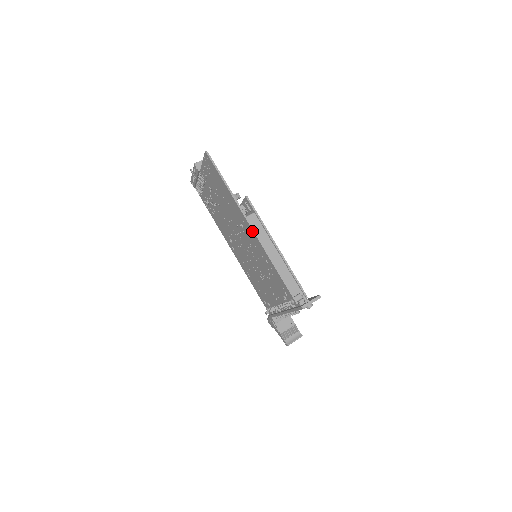
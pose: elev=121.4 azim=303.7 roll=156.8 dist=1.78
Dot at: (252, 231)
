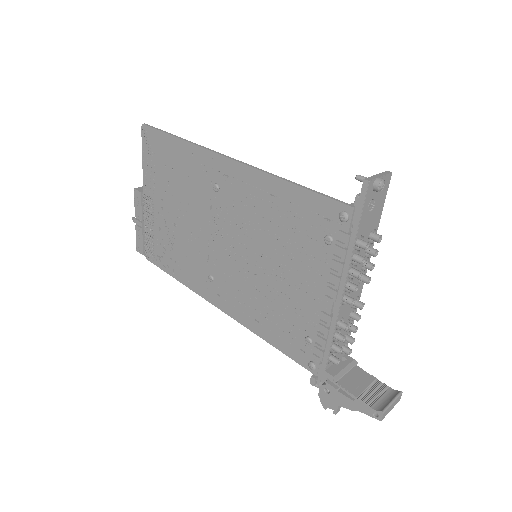
Dot at: (232, 163)
